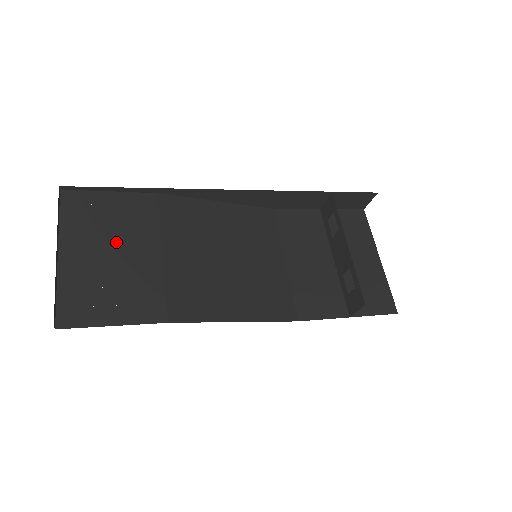
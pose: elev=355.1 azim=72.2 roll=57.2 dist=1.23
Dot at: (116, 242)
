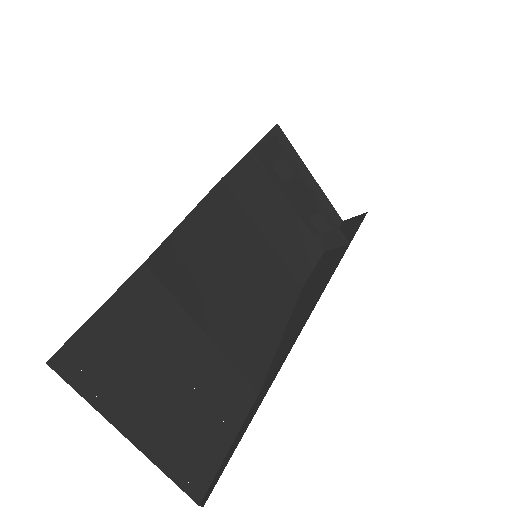
Dot at: (162, 365)
